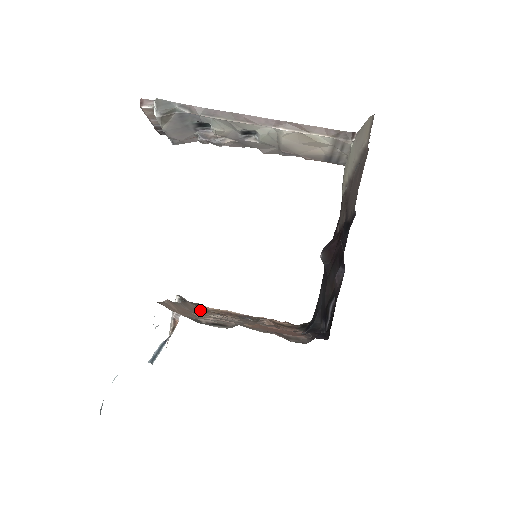
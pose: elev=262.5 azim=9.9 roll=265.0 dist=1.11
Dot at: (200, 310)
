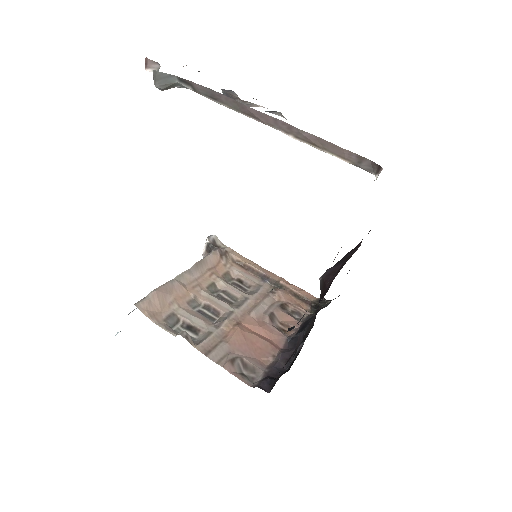
Dot at: (222, 262)
